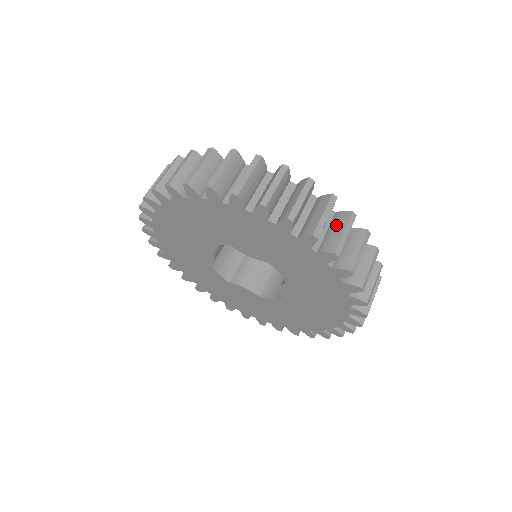
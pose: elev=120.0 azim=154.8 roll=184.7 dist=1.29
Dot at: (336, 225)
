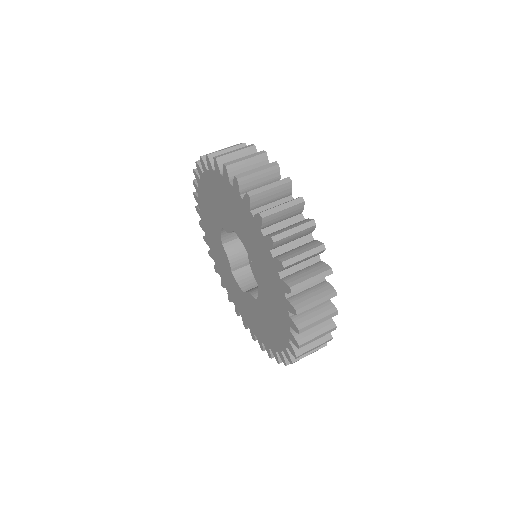
Dot at: (319, 325)
